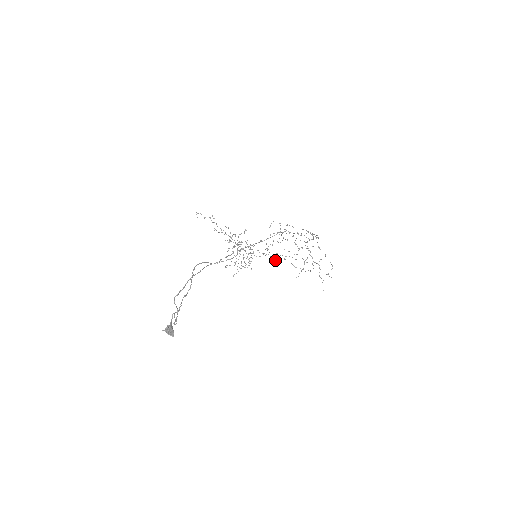
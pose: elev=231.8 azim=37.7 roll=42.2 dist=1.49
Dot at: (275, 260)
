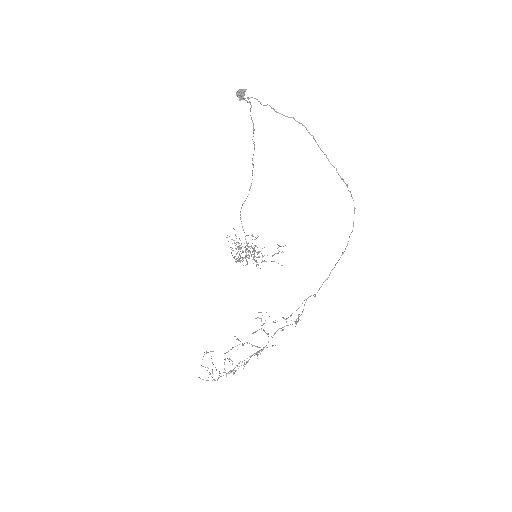
Dot at: (281, 246)
